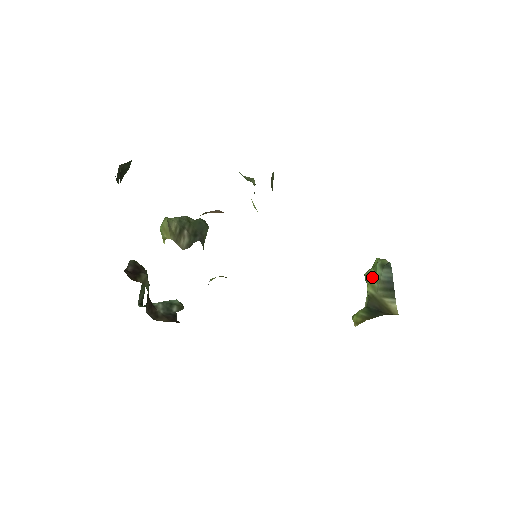
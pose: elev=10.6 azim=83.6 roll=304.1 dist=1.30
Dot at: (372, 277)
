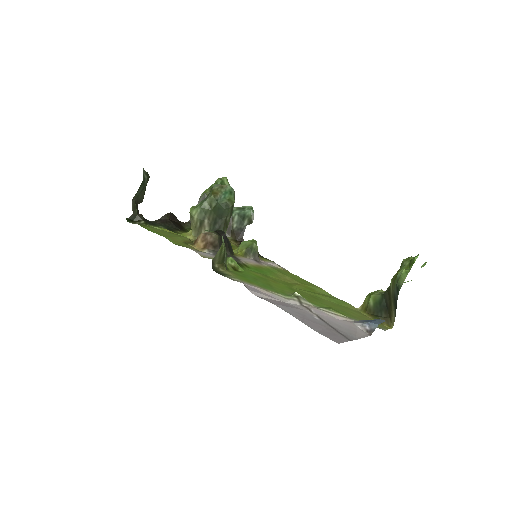
Dot at: (396, 276)
